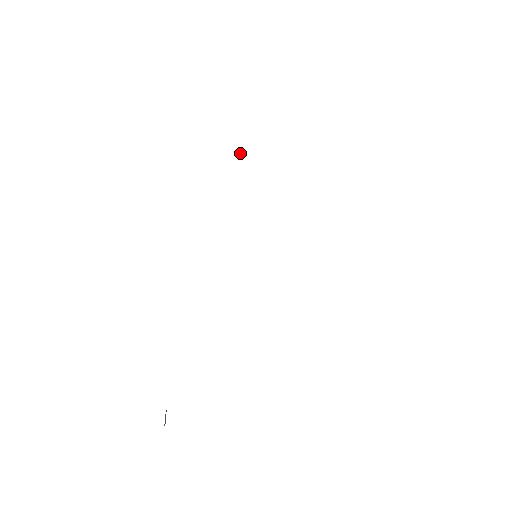
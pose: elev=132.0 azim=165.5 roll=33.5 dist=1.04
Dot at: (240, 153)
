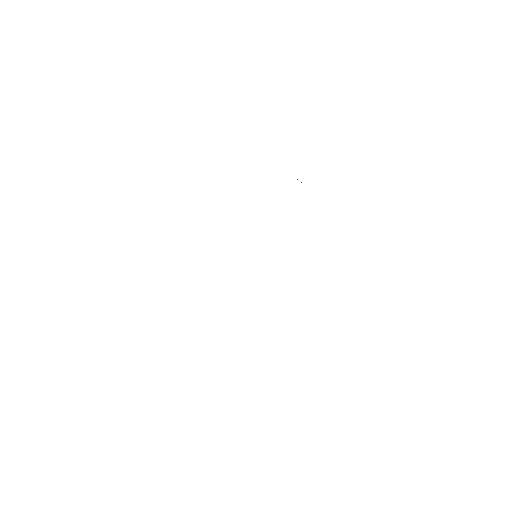
Dot at: occluded
